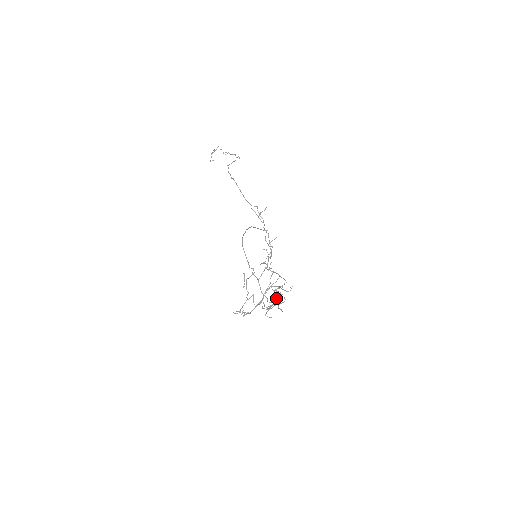
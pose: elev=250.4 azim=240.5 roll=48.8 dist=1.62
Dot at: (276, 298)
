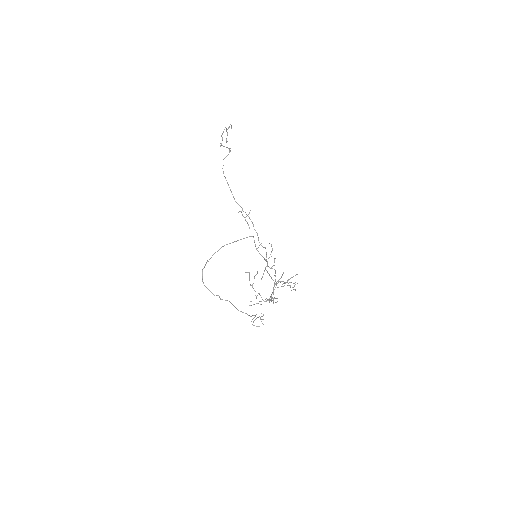
Dot at: occluded
